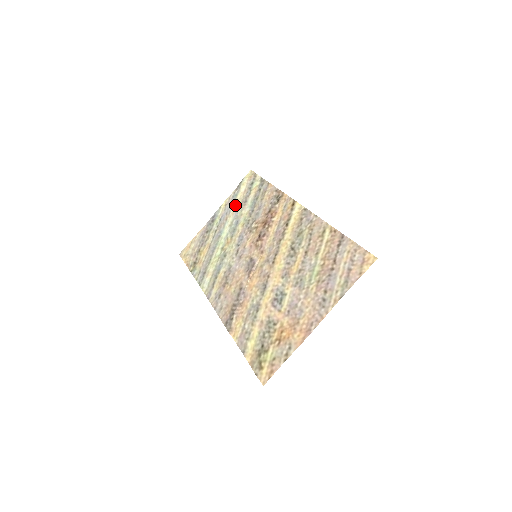
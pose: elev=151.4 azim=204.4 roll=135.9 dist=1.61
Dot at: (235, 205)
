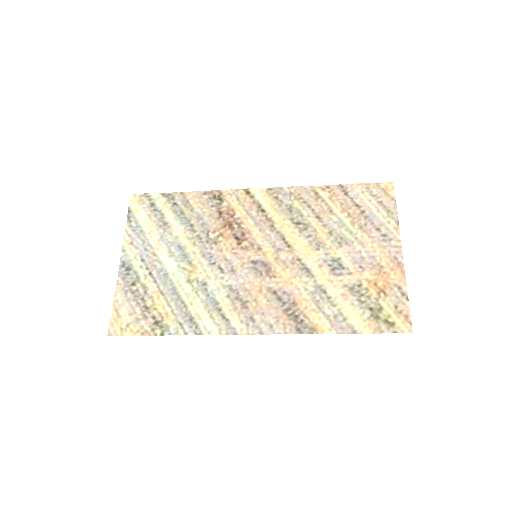
Dot at: (151, 235)
